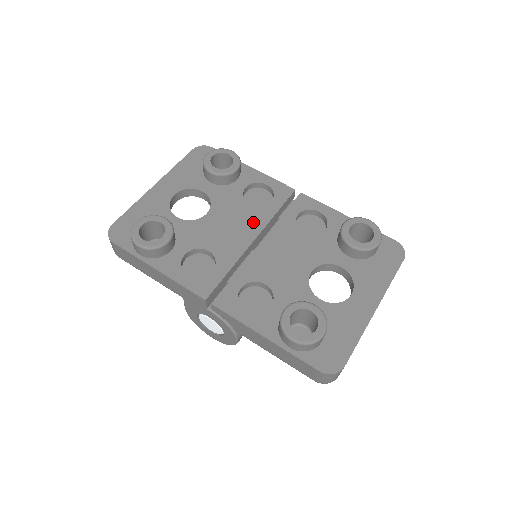
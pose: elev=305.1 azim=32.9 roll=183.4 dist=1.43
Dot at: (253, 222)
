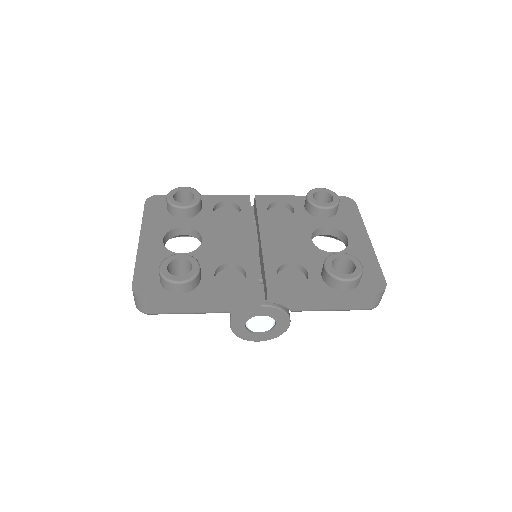
Dot at: (242, 229)
